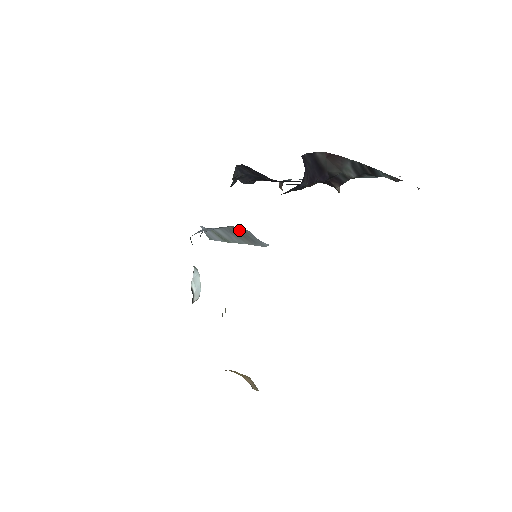
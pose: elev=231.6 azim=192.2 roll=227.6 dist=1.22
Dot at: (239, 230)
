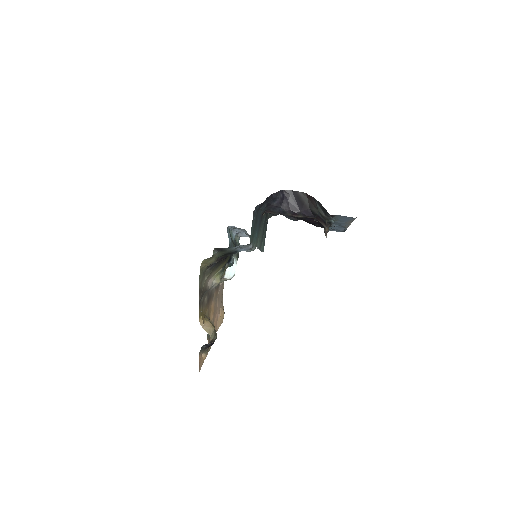
Dot at: occluded
